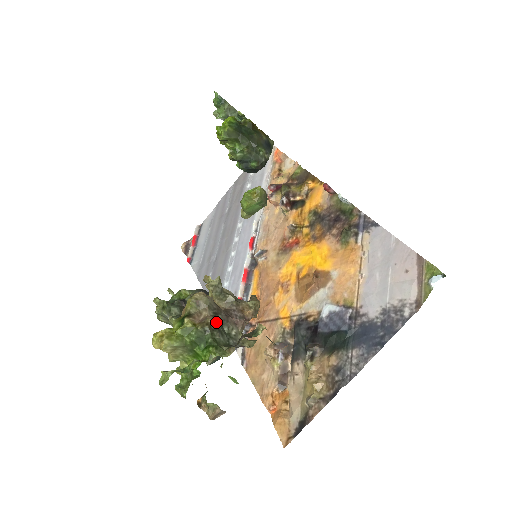
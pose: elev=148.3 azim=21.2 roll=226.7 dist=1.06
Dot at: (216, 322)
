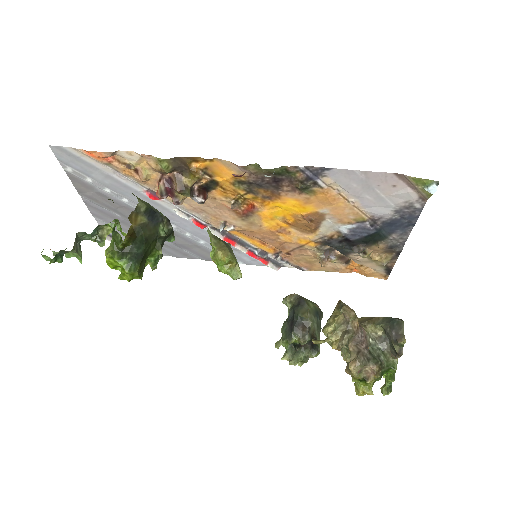
Dot at: (378, 364)
